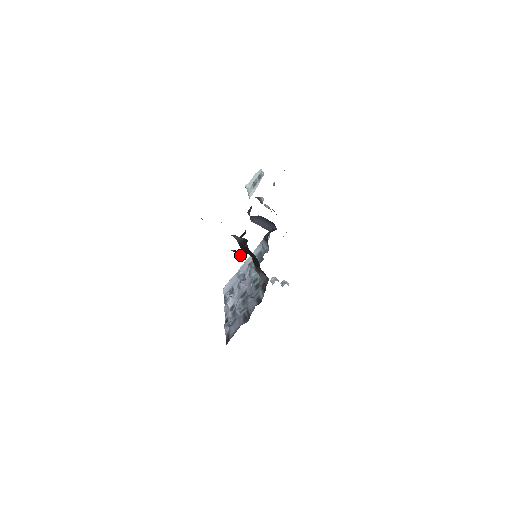
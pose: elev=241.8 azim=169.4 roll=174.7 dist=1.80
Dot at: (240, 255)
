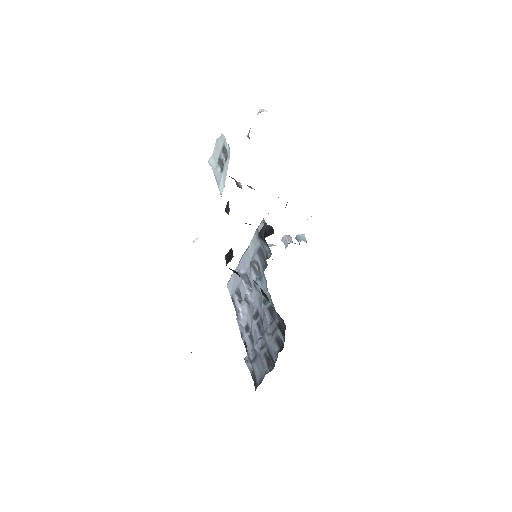
Dot at: occluded
